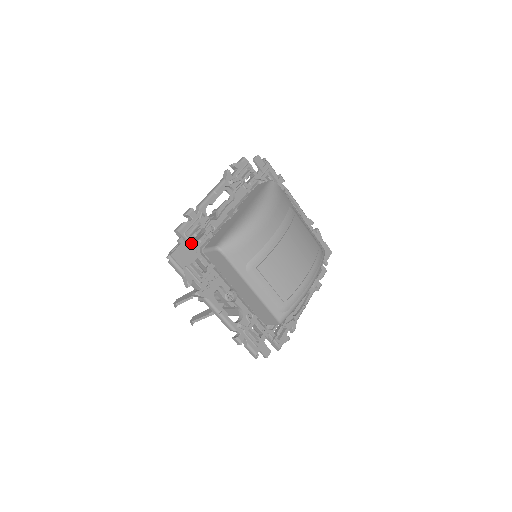
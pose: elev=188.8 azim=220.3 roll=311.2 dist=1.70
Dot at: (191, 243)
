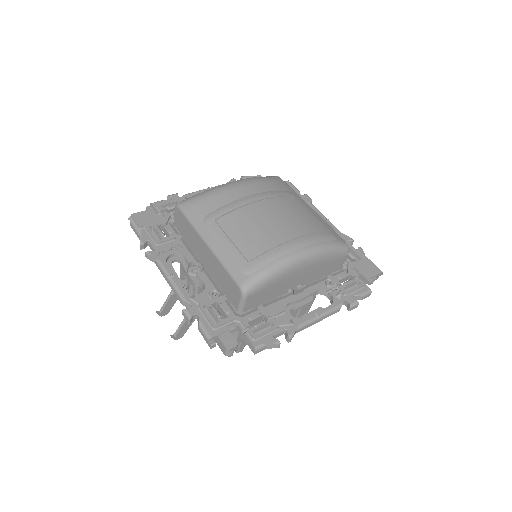
Dot at: (162, 214)
